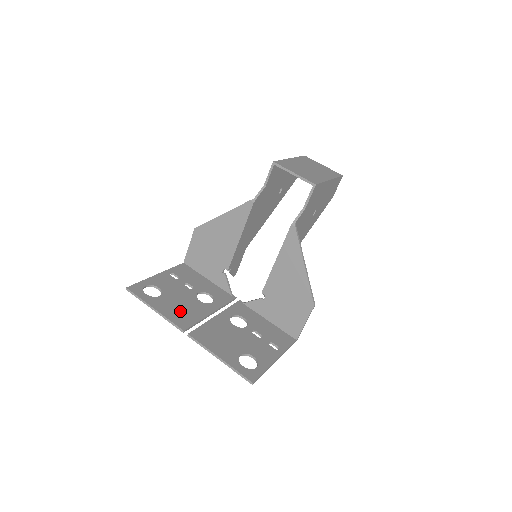
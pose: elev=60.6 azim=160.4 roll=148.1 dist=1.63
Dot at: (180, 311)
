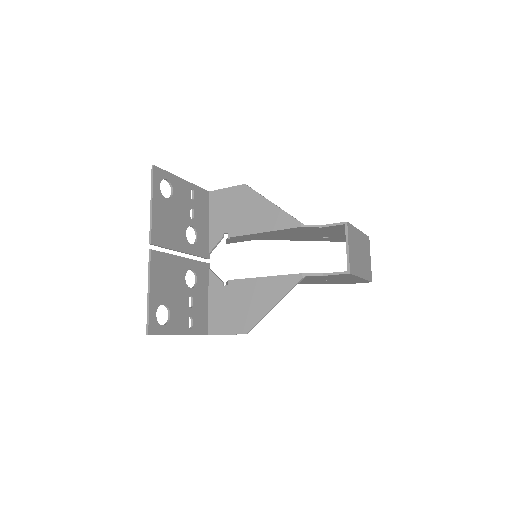
Dot at: (166, 226)
